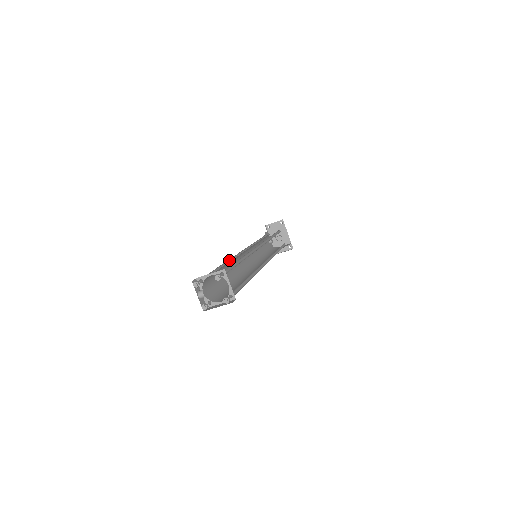
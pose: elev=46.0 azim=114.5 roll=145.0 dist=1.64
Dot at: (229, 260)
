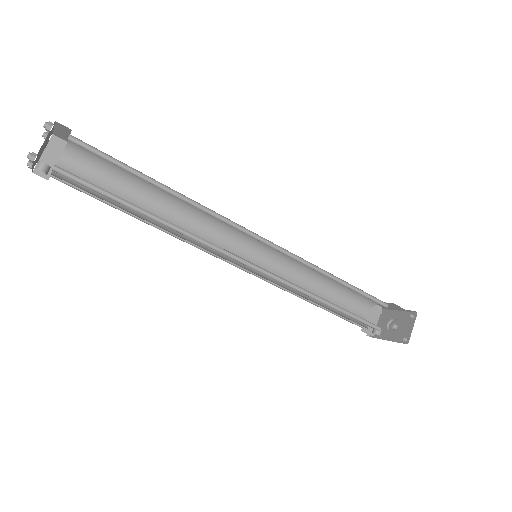
Dot at: occluded
